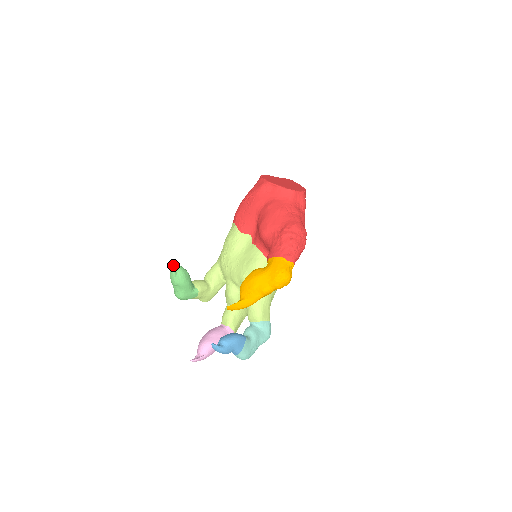
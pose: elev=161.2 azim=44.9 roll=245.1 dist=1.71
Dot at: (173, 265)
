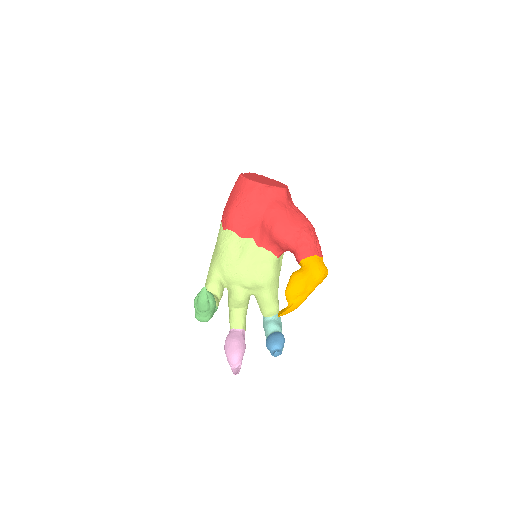
Dot at: (206, 293)
